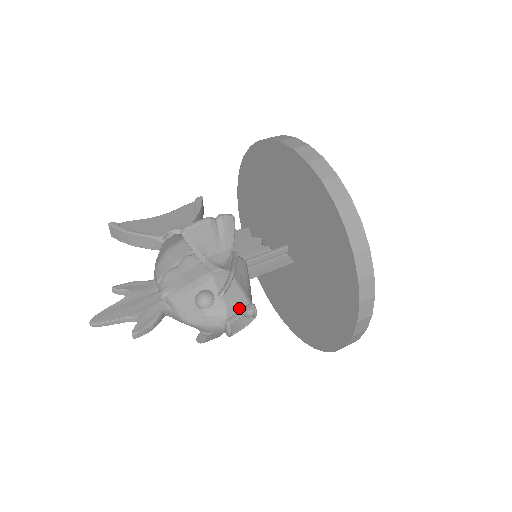
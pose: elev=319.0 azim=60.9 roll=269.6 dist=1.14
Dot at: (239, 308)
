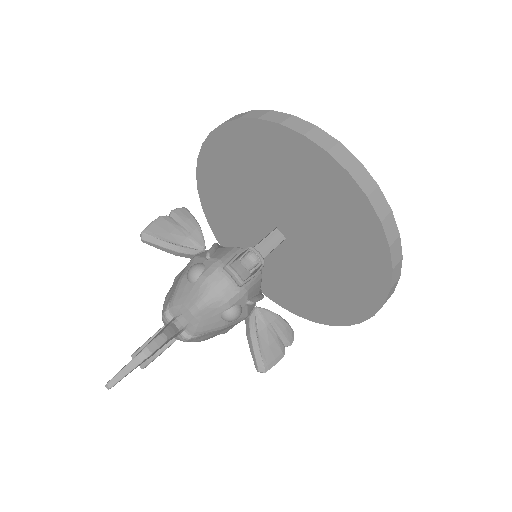
Dot at: occluded
